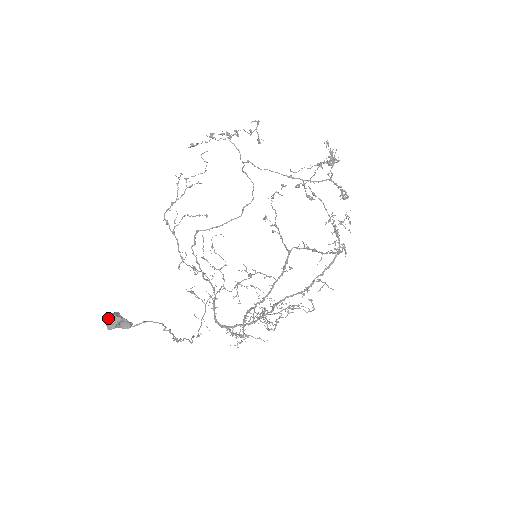
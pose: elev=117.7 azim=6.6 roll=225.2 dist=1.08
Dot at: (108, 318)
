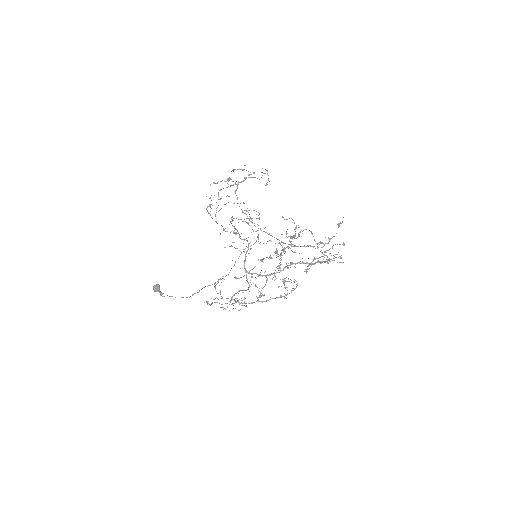
Dot at: (153, 287)
